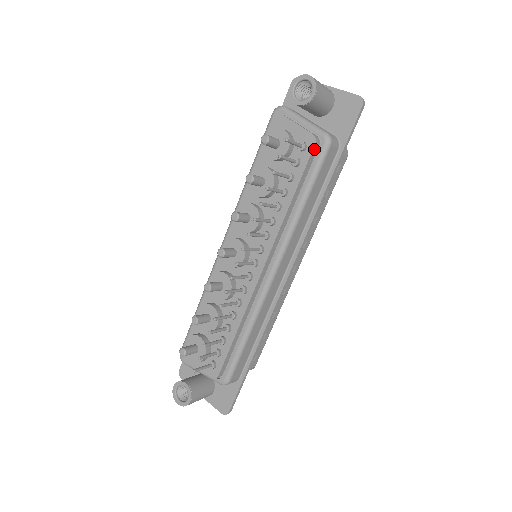
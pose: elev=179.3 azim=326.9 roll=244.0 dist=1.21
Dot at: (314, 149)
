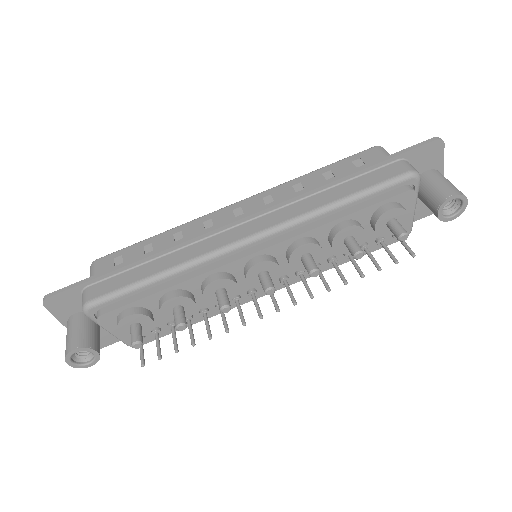
Dot at: occluded
